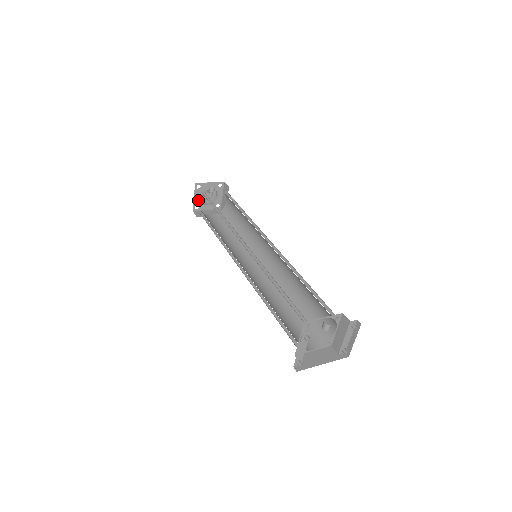
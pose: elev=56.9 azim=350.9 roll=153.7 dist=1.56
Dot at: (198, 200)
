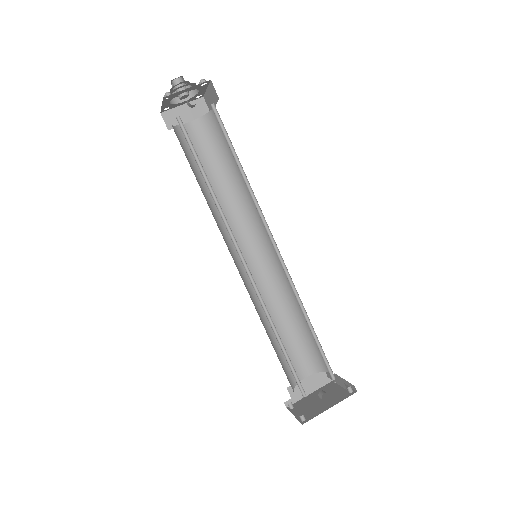
Dot at: (168, 104)
